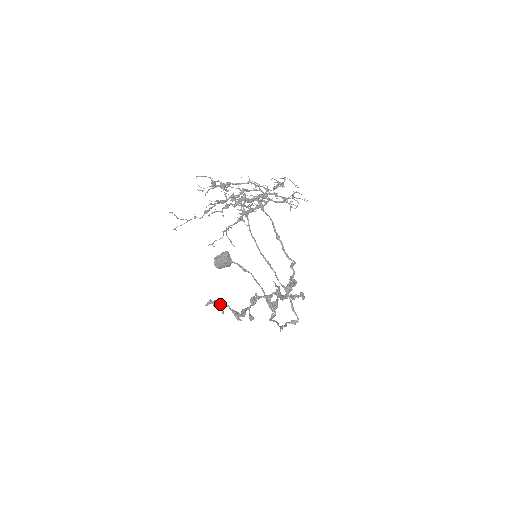
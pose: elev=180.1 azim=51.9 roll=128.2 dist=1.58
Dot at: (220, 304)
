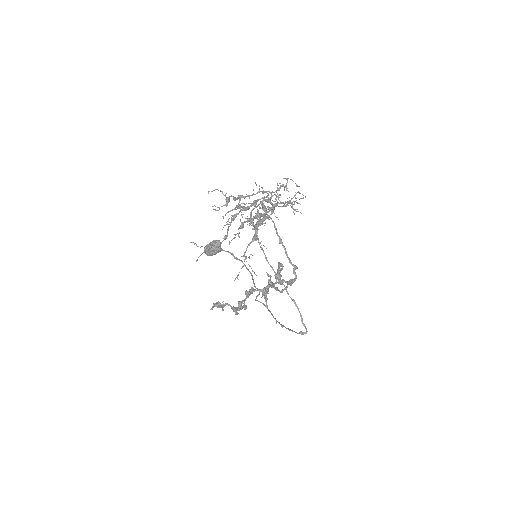
Dot at: (221, 304)
